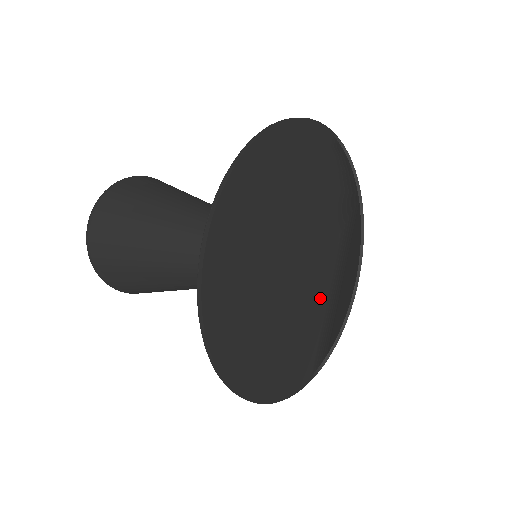
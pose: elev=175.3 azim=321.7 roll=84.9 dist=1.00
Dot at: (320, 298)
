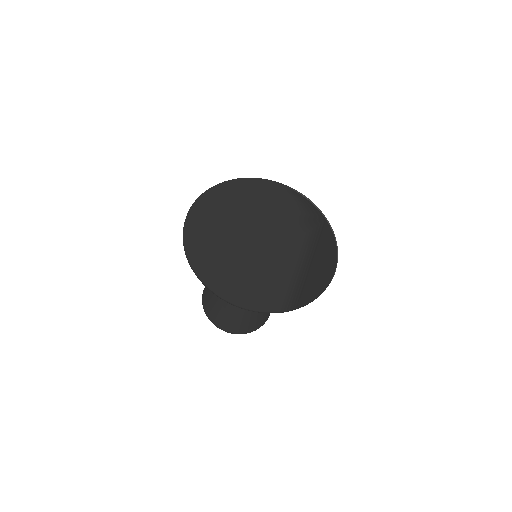
Dot at: (285, 263)
